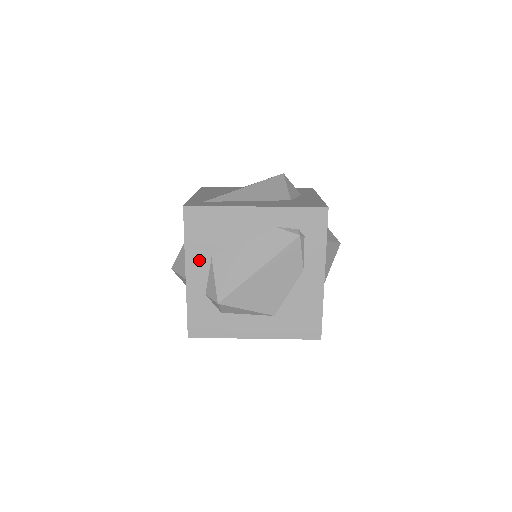
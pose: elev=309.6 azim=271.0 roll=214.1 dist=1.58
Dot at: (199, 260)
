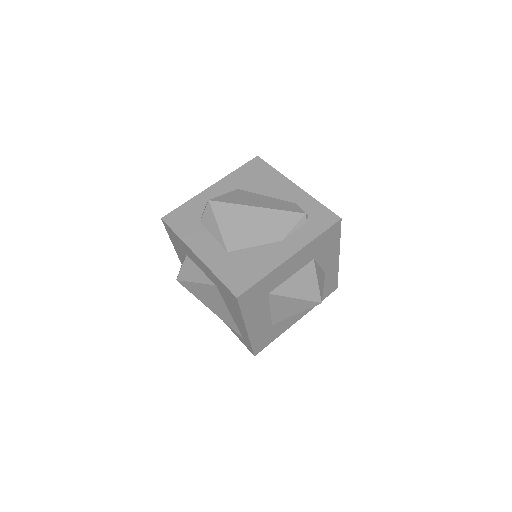
Dot at: (229, 185)
